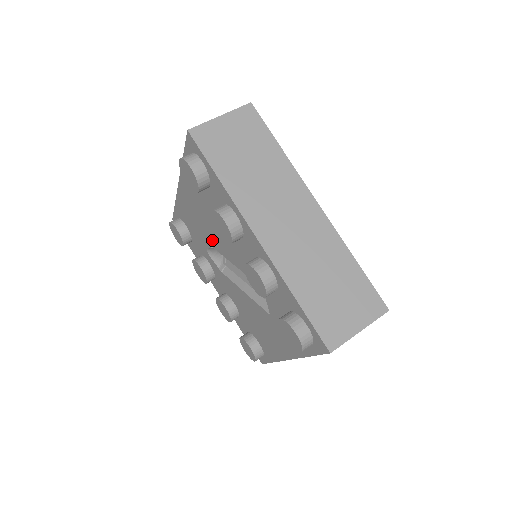
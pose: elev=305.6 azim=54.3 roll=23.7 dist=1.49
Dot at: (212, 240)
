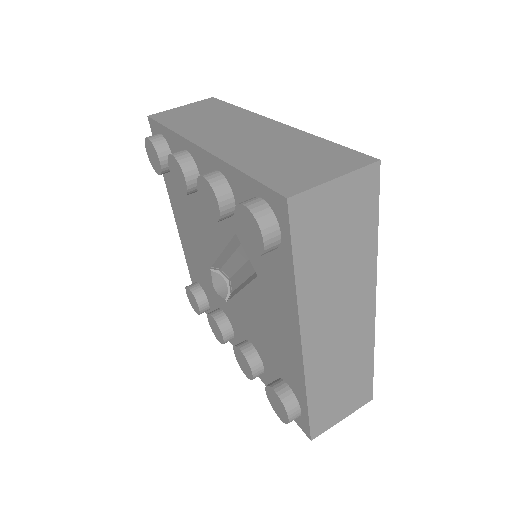
Dot at: (206, 254)
